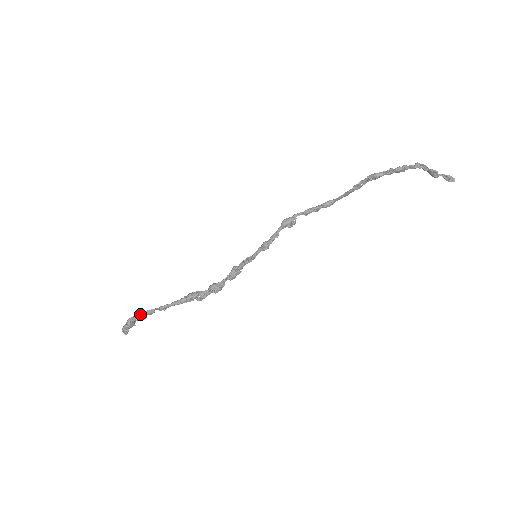
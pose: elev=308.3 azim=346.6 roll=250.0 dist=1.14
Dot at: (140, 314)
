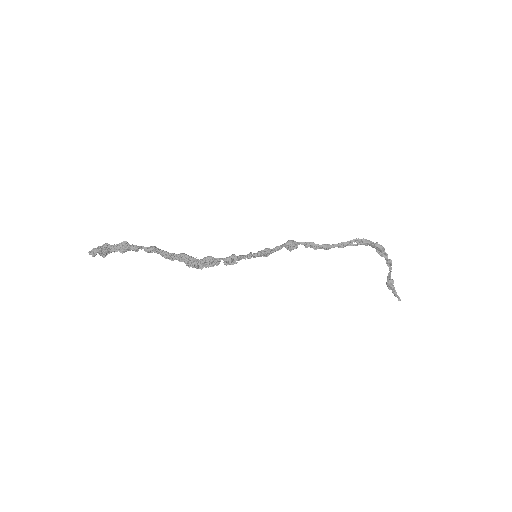
Dot at: (126, 241)
